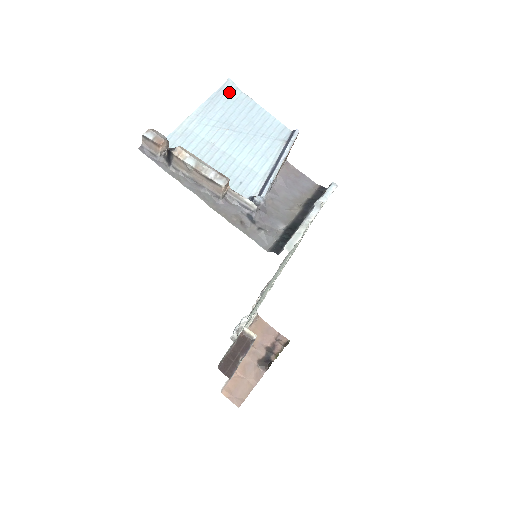
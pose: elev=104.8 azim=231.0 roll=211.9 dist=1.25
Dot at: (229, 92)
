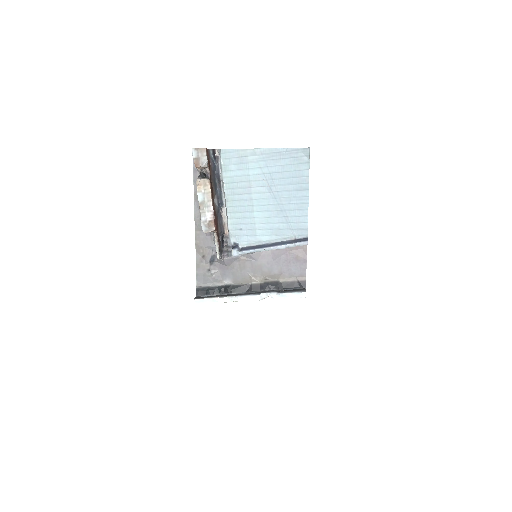
Dot at: (300, 159)
